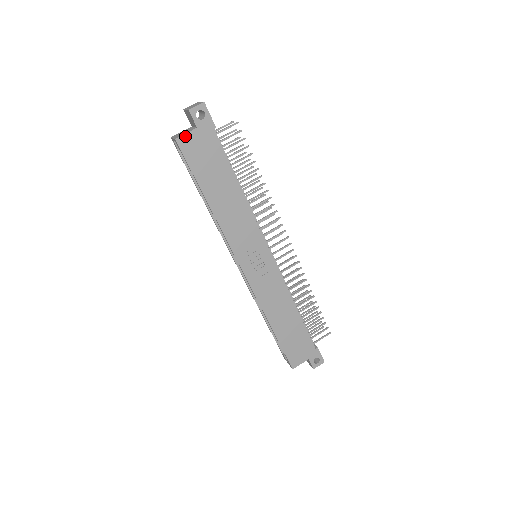
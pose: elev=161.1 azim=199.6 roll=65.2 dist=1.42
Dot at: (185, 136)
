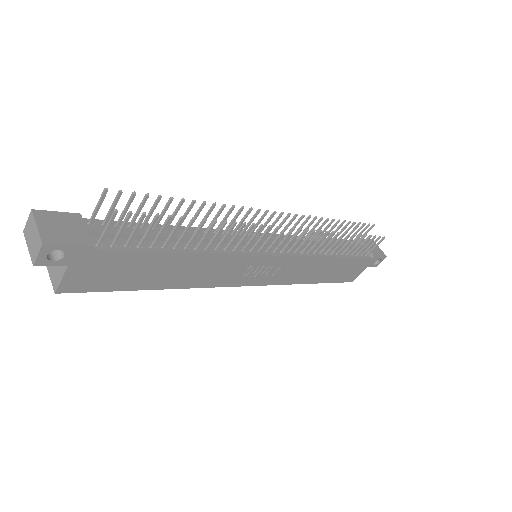
Dot at: (63, 282)
